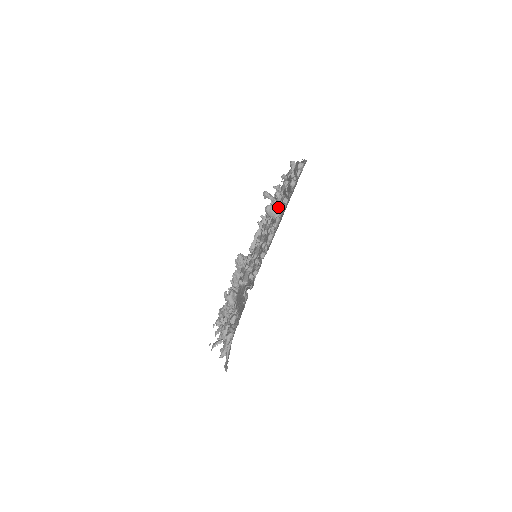
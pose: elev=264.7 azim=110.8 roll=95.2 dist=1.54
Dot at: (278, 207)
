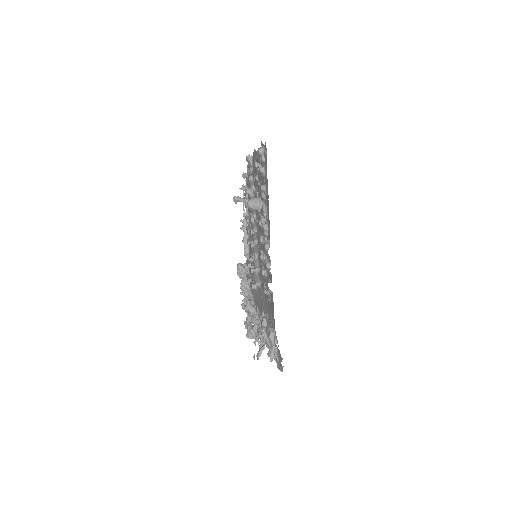
Dot at: (258, 198)
